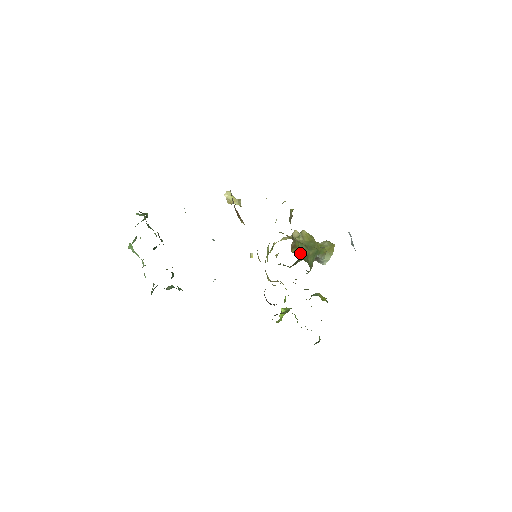
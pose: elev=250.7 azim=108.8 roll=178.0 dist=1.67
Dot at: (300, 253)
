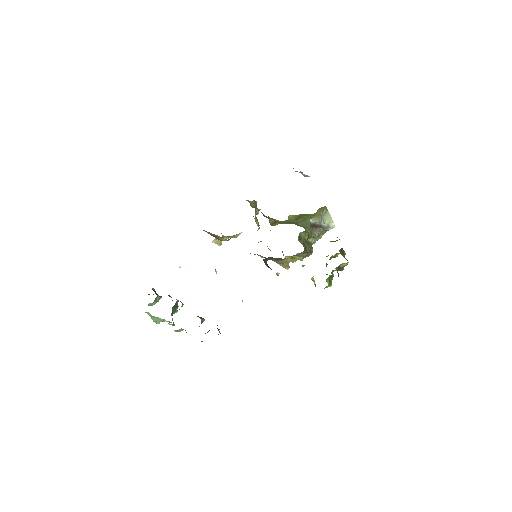
Dot at: (283, 223)
